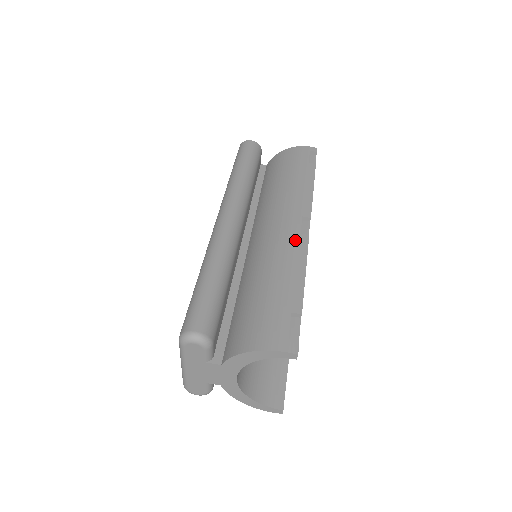
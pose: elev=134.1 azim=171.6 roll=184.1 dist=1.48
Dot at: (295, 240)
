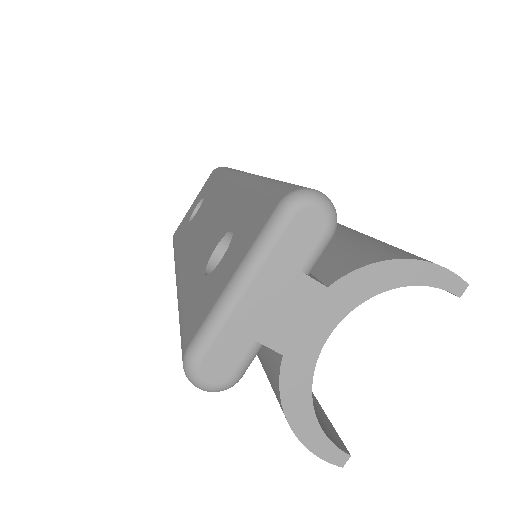
Dot at: occluded
